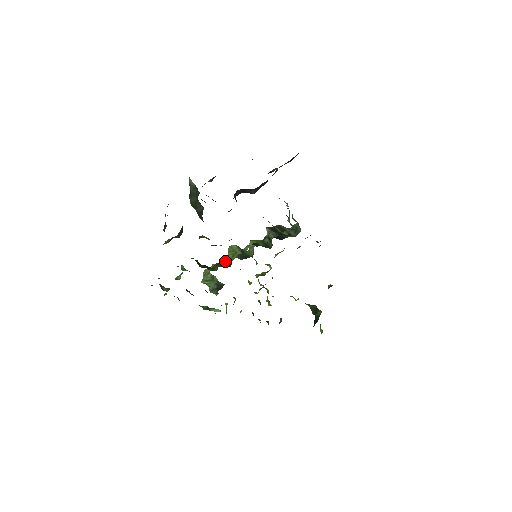
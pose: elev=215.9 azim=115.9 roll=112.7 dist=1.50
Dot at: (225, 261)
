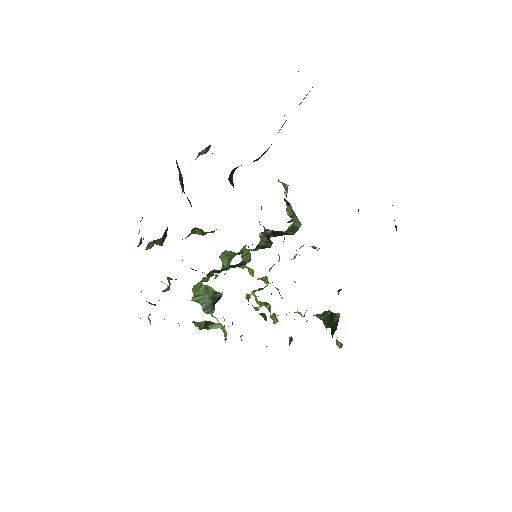
Dot at: (216, 276)
